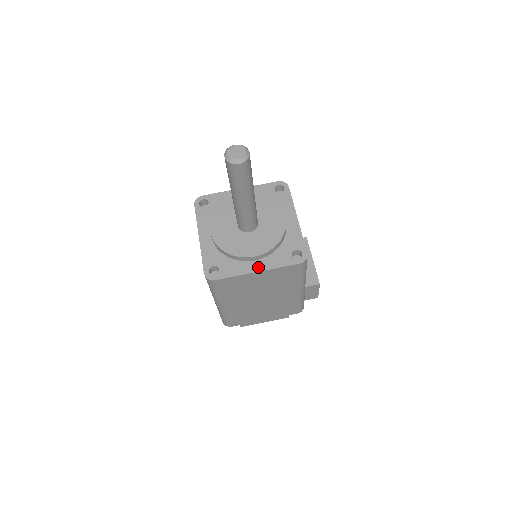
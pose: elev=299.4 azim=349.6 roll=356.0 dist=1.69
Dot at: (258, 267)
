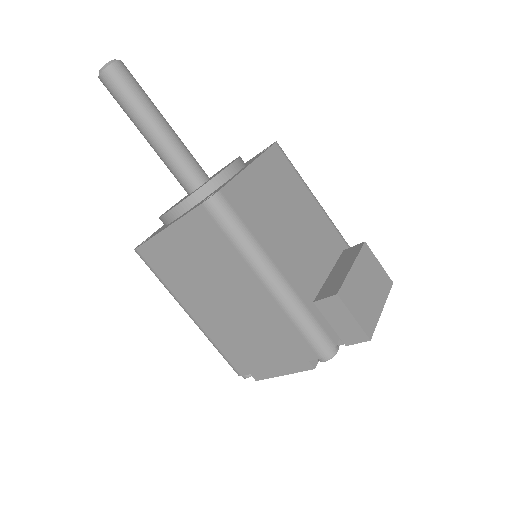
Dot at: occluded
